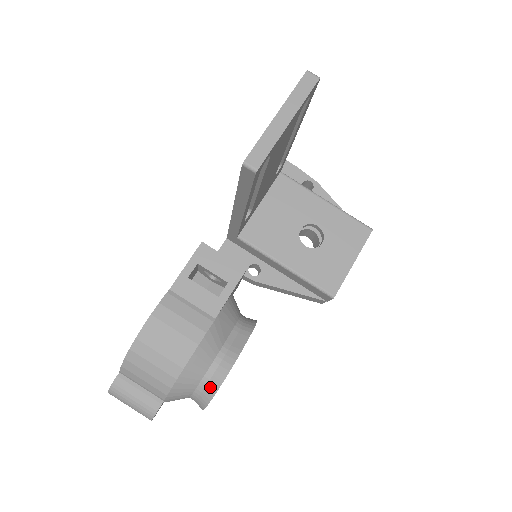
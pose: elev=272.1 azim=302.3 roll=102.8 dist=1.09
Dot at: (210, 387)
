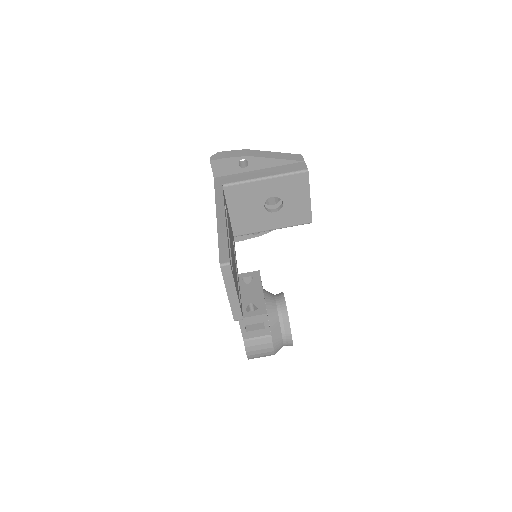
Dot at: occluded
